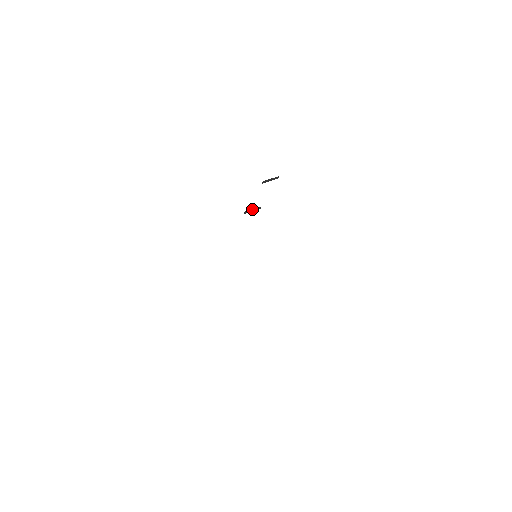
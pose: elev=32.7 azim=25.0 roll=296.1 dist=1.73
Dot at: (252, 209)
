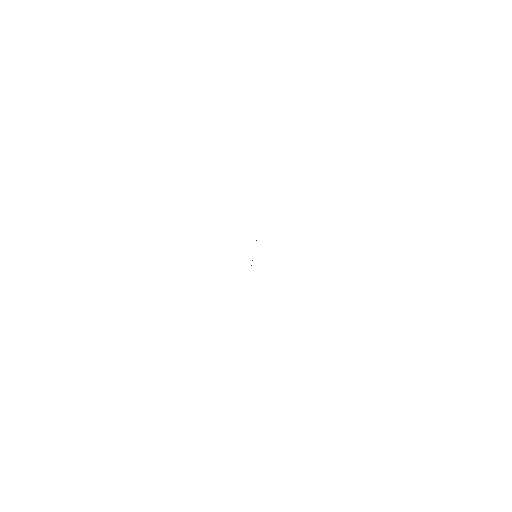
Dot at: occluded
